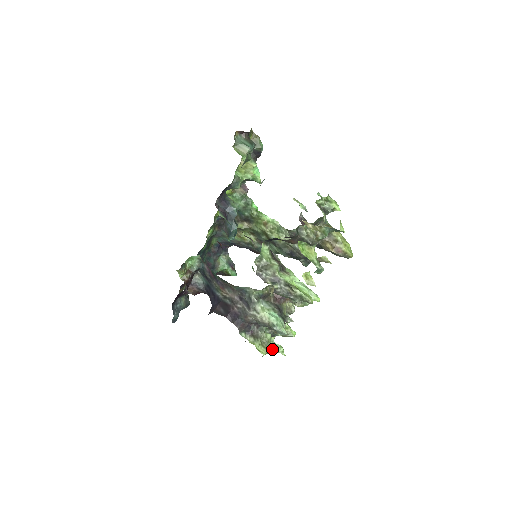
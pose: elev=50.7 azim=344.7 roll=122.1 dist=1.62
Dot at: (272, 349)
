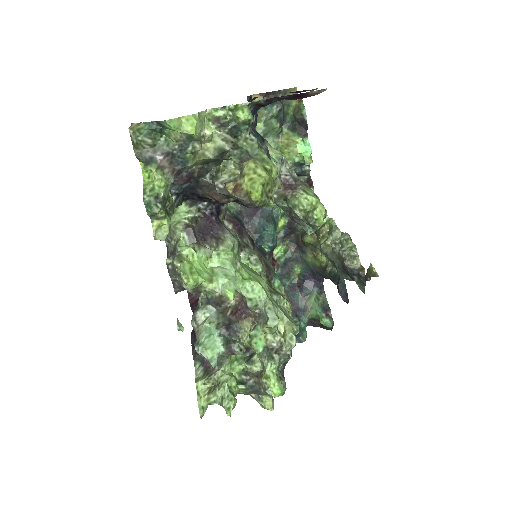
Dot at: (220, 400)
